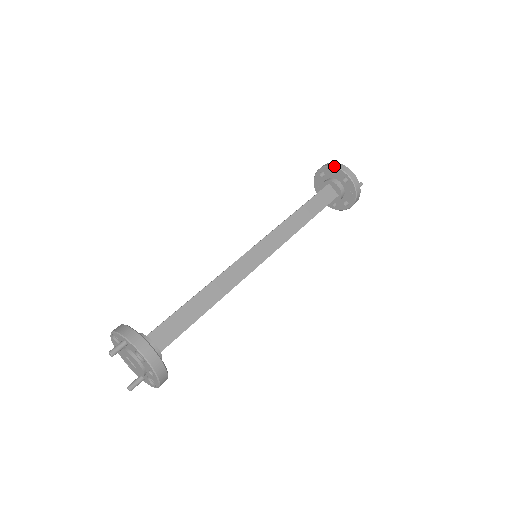
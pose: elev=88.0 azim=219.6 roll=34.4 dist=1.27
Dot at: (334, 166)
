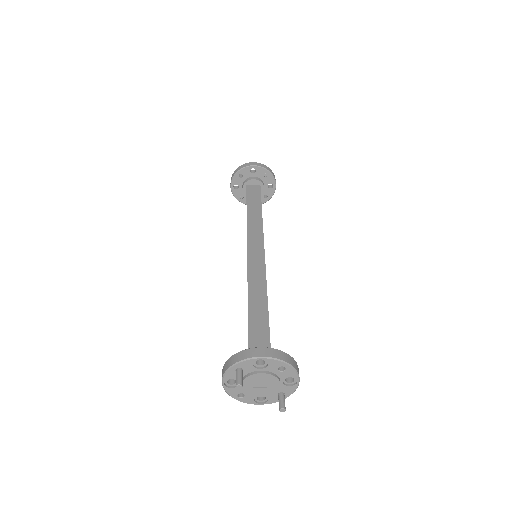
Dot at: (237, 172)
